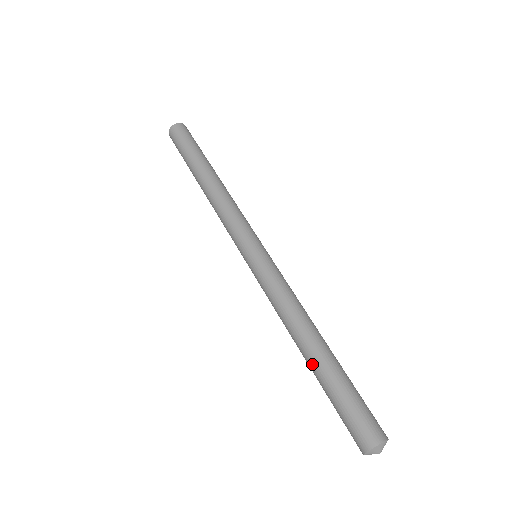
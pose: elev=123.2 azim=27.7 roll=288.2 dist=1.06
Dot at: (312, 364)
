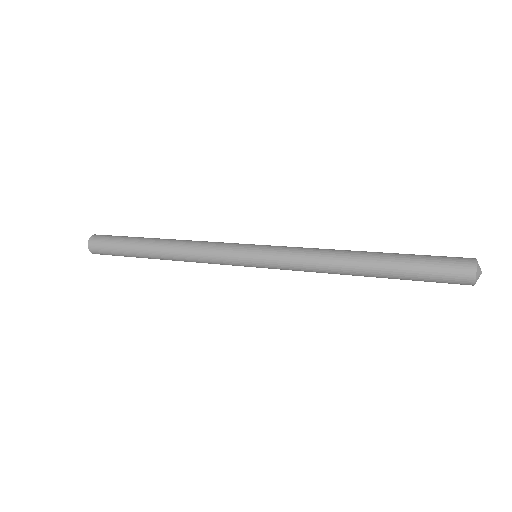
Dot at: (378, 264)
